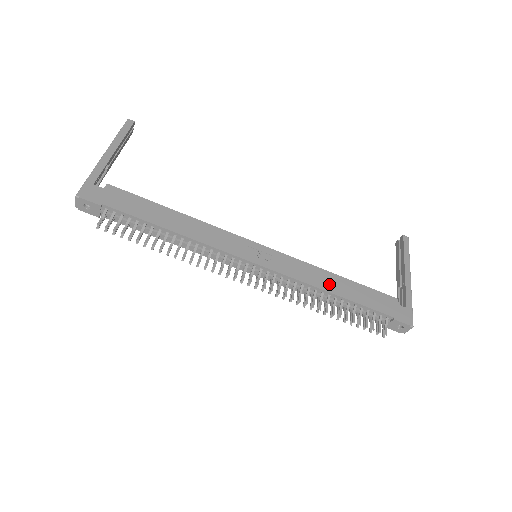
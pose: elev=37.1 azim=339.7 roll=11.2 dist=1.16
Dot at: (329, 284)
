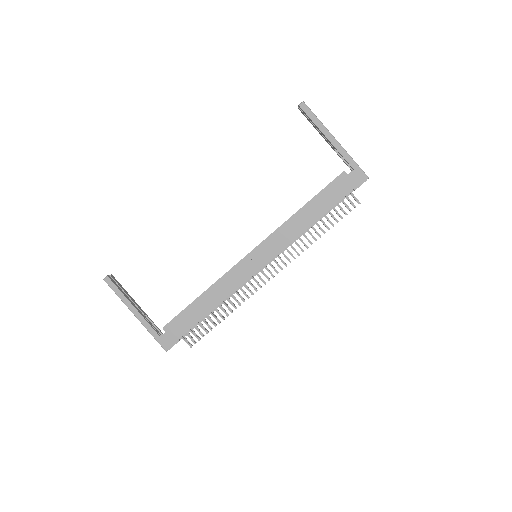
Dot at: (304, 221)
